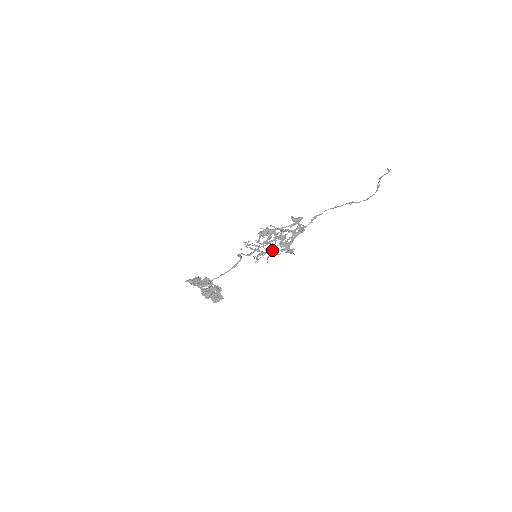
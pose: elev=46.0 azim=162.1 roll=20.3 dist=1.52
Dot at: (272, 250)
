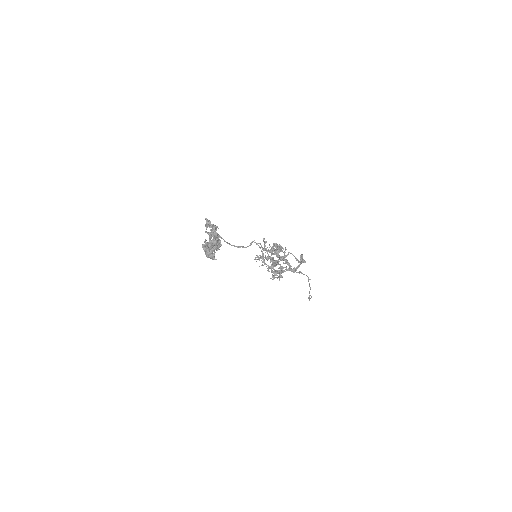
Dot at: (266, 264)
